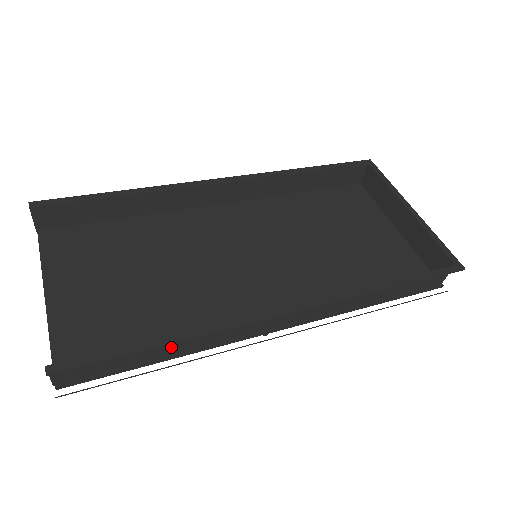
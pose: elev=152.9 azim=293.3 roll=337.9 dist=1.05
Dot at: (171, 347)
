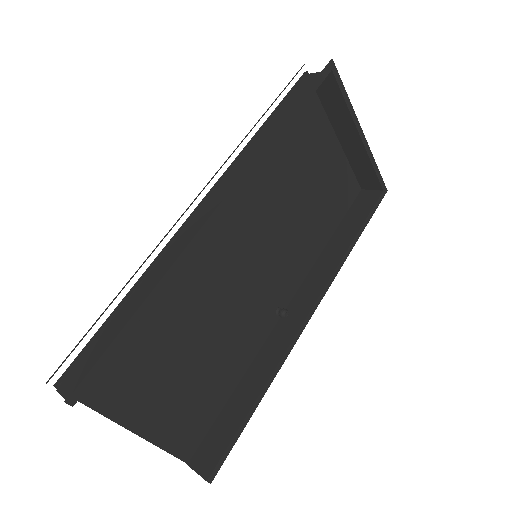
Dot at: (245, 389)
